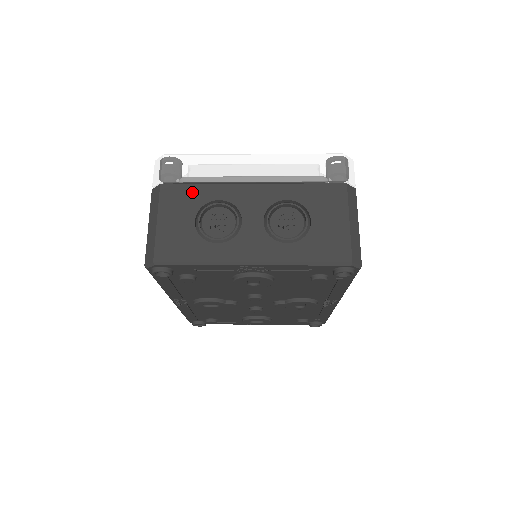
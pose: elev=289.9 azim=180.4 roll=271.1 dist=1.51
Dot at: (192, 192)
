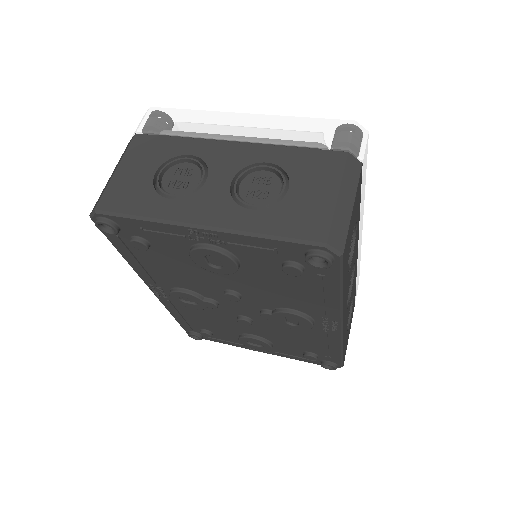
Dot at: (164, 144)
